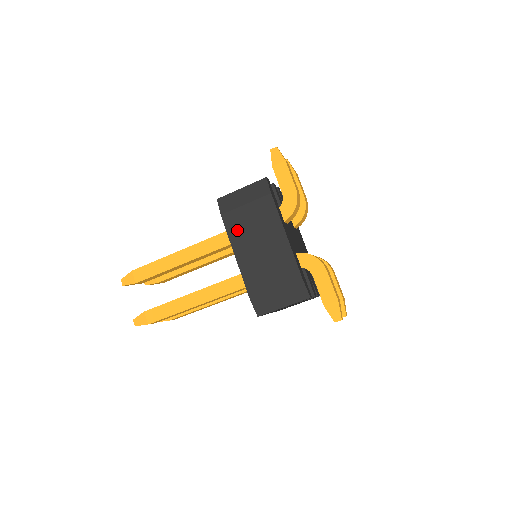
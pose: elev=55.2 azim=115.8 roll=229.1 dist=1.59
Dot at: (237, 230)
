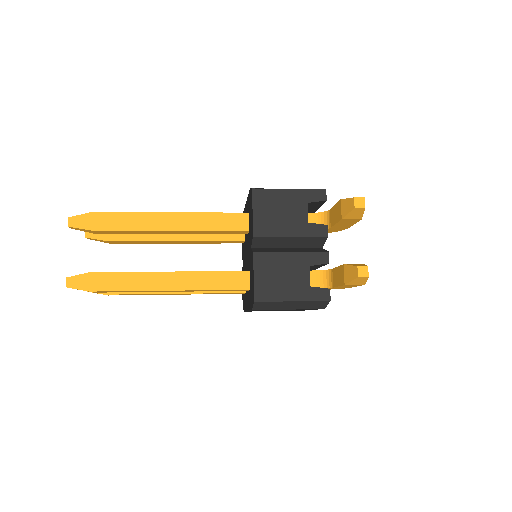
Dot at: occluded
